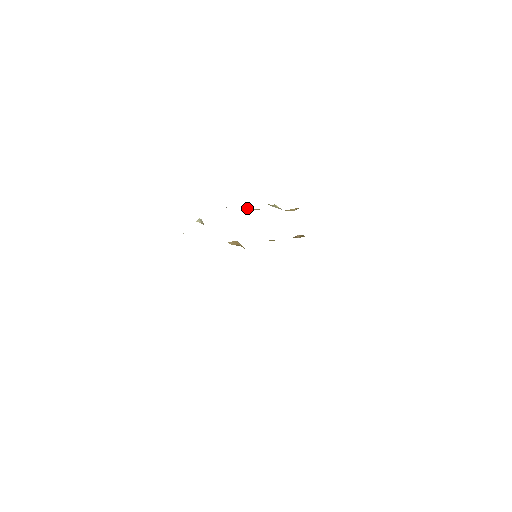
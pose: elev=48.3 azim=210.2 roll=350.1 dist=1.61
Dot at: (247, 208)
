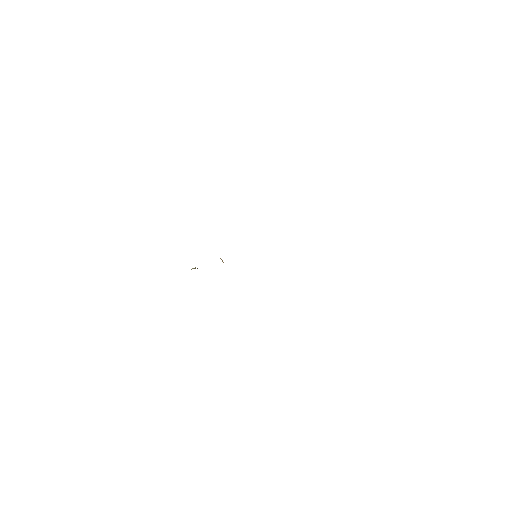
Dot at: occluded
